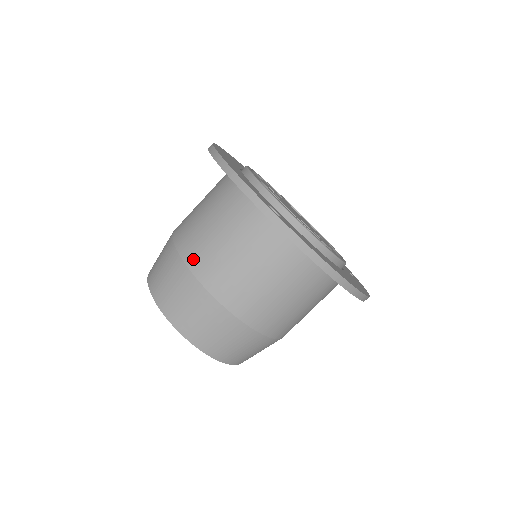
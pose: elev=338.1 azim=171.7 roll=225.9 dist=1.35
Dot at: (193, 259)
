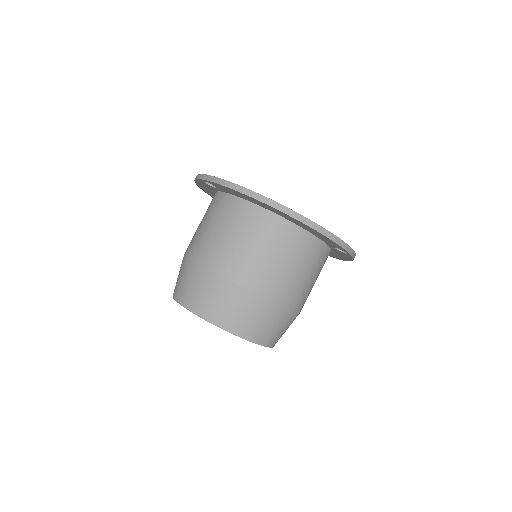
Dot at: (187, 248)
